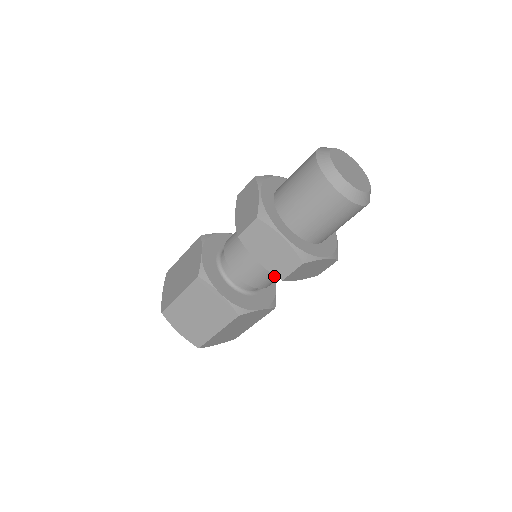
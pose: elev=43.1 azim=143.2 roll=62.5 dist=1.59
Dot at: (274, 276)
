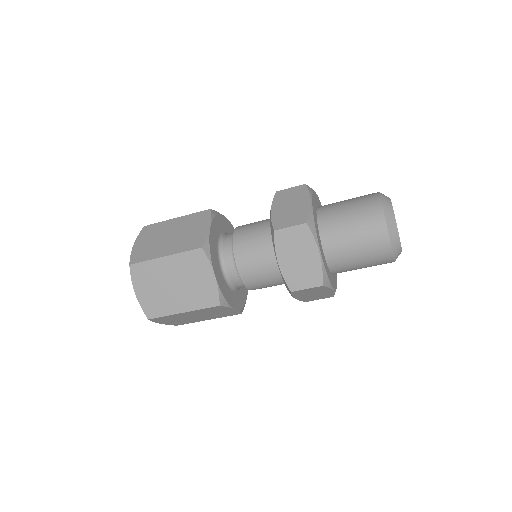
Dot at: (271, 283)
